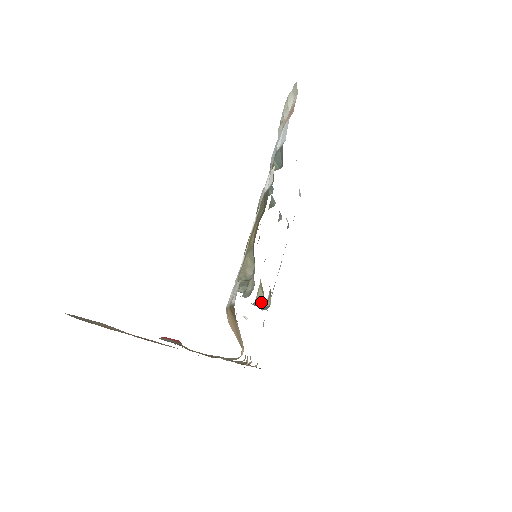
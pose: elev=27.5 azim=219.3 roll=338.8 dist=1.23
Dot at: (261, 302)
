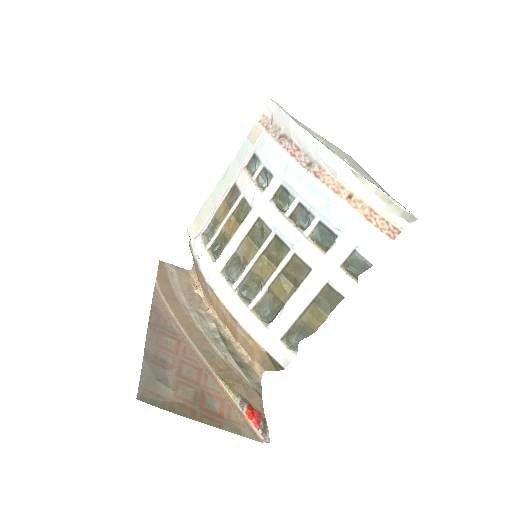
Dot at: (216, 246)
